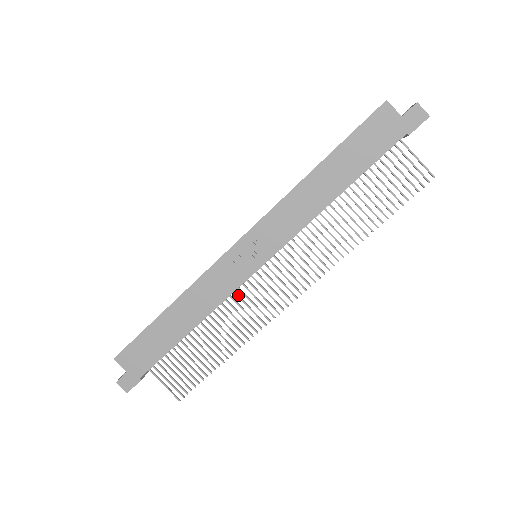
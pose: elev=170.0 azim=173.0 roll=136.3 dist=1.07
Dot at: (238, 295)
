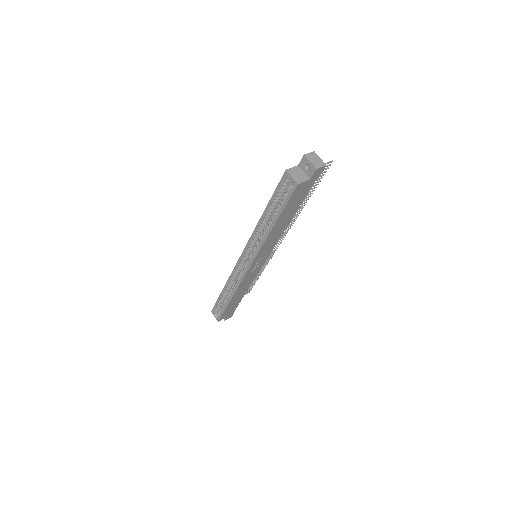
Dot at: occluded
